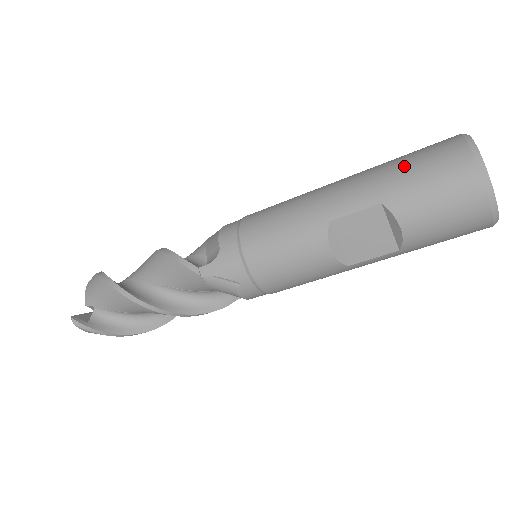
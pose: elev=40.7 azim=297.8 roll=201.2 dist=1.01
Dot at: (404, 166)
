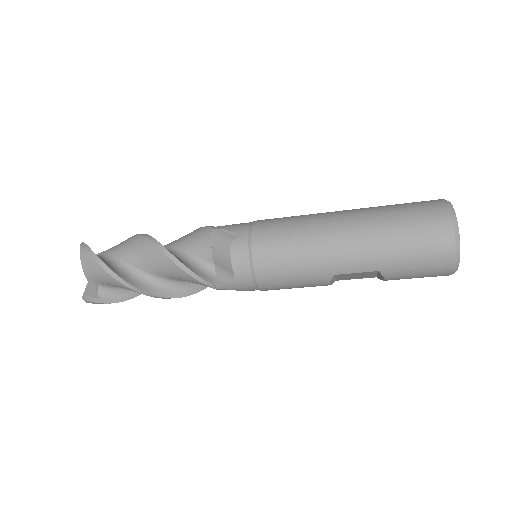
Dot at: (403, 246)
